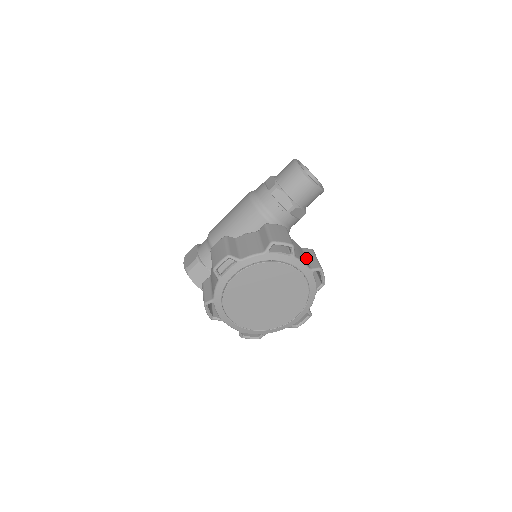
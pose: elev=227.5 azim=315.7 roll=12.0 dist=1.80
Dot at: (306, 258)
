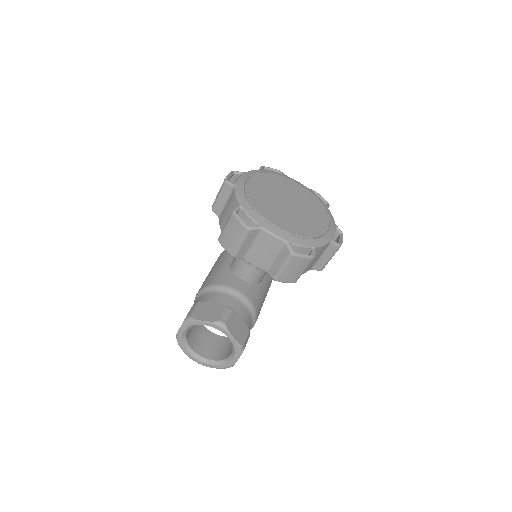
Dot at: occluded
